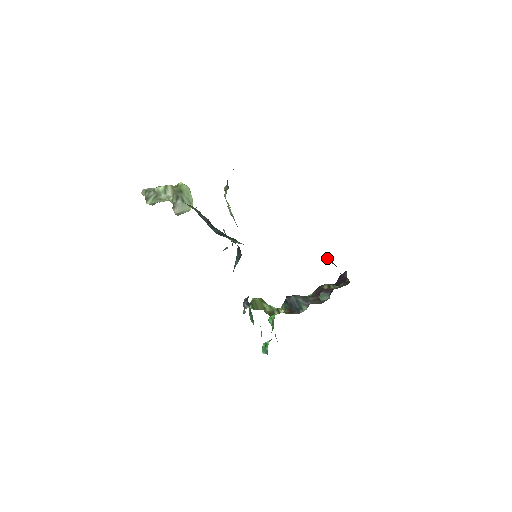
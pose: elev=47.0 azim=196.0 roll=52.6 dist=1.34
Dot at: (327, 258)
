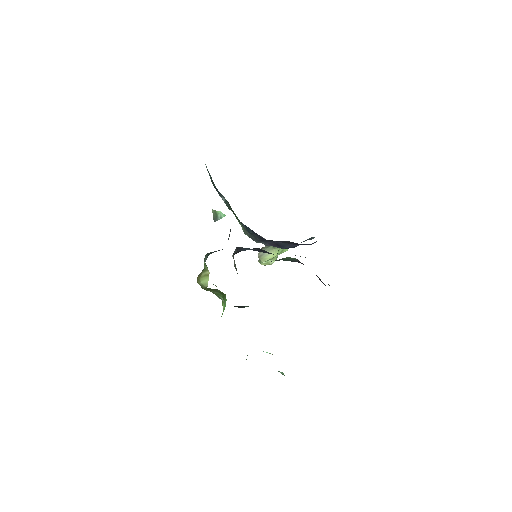
Dot at: occluded
